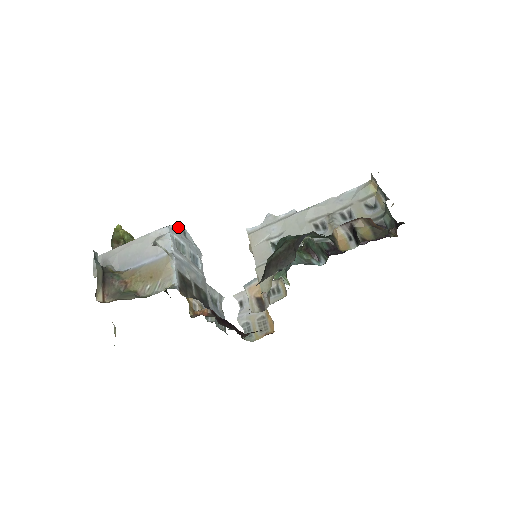
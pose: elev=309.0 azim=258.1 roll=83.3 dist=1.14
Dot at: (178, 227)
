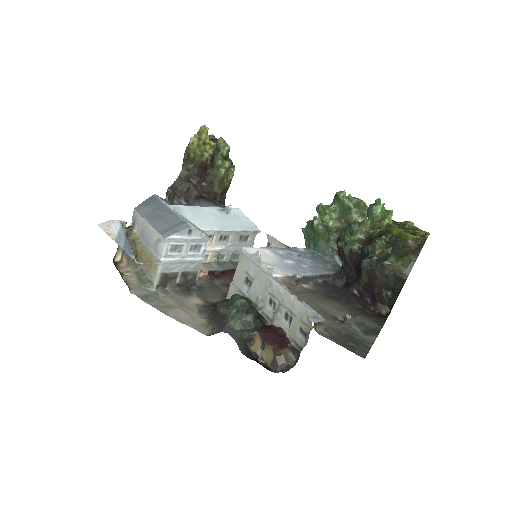
Dot at: (180, 233)
